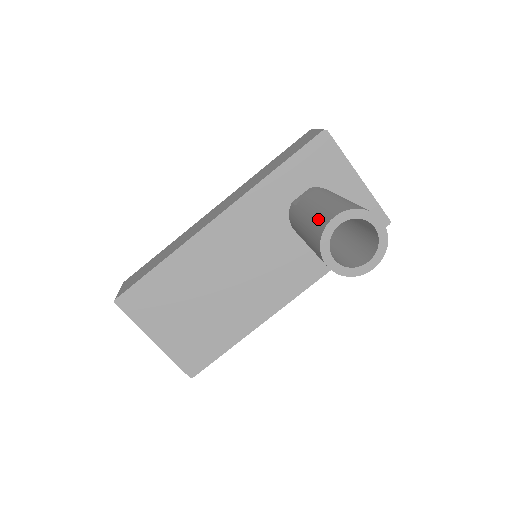
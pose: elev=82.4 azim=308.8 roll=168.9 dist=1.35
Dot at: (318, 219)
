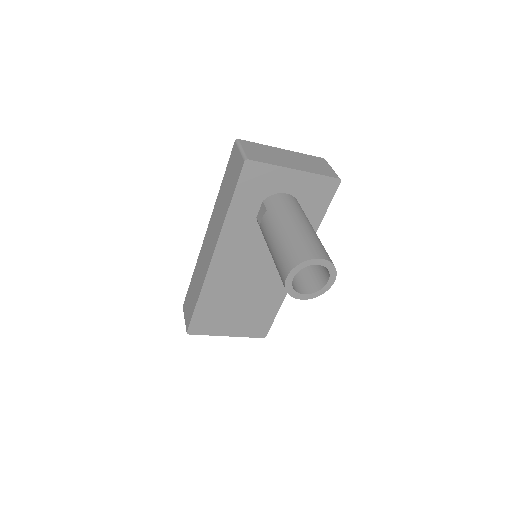
Dot at: (278, 269)
